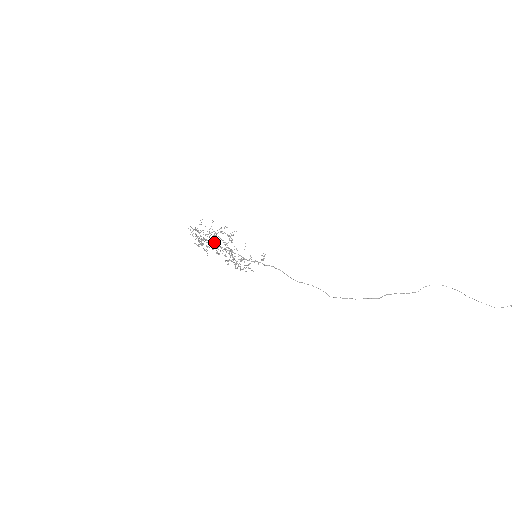
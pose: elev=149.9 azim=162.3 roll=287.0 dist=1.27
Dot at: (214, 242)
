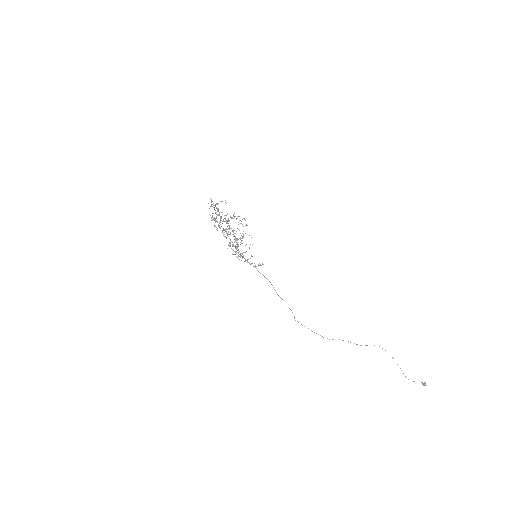
Dot at: (227, 223)
